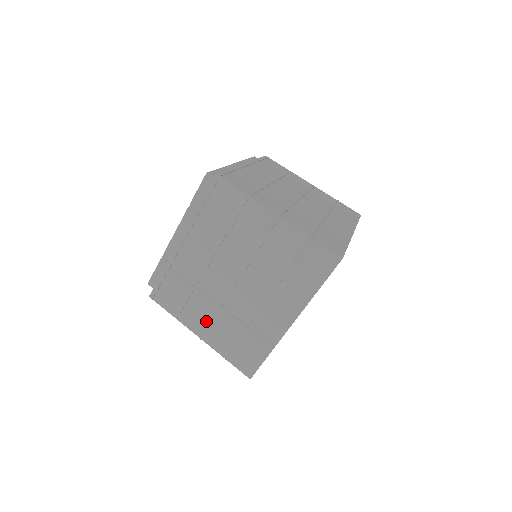
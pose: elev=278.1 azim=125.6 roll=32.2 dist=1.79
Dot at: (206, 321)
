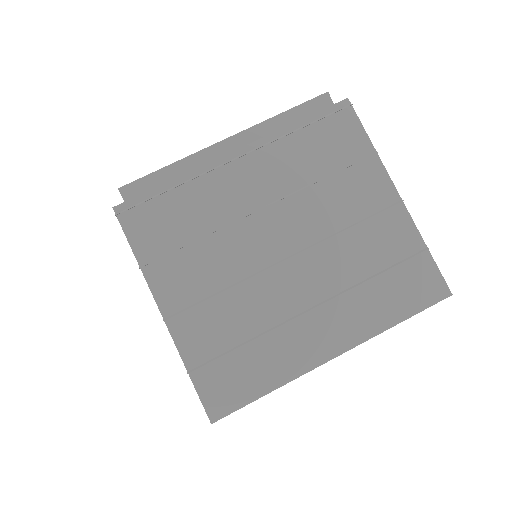
Dot at: occluded
